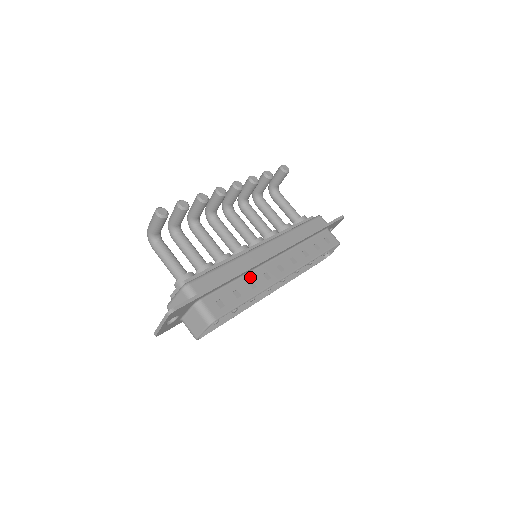
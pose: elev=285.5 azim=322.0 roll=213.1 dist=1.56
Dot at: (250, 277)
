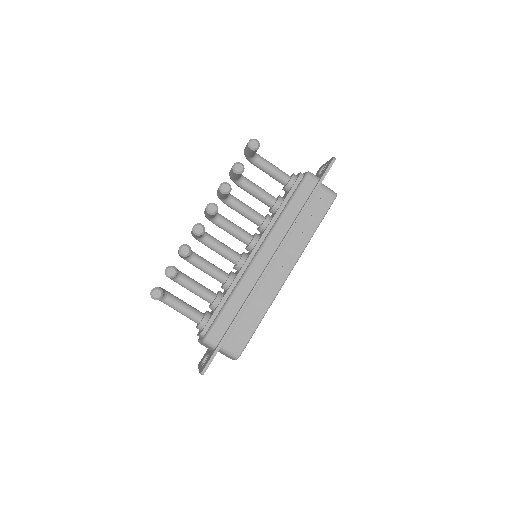
Dot at: (256, 297)
